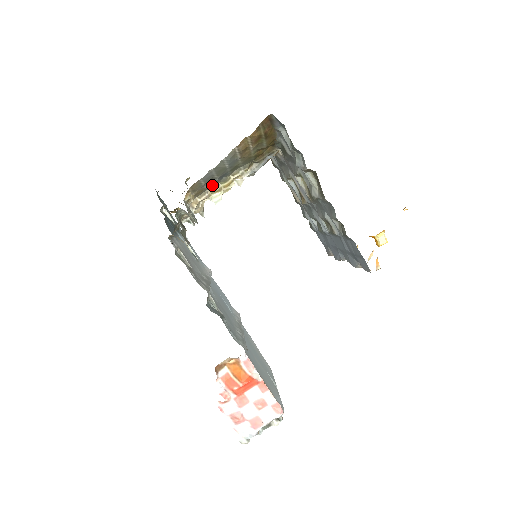
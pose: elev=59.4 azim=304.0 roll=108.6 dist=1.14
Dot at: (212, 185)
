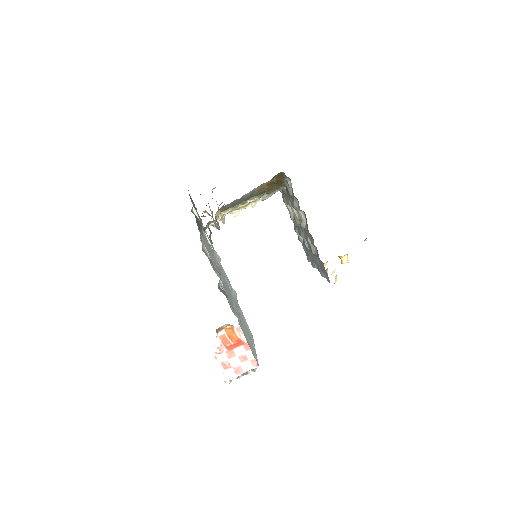
Dot at: (234, 205)
